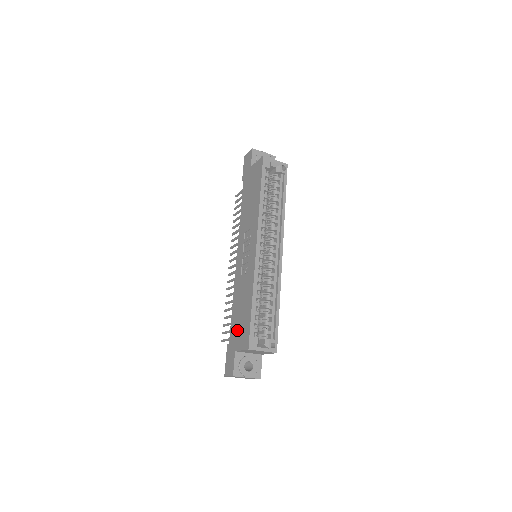
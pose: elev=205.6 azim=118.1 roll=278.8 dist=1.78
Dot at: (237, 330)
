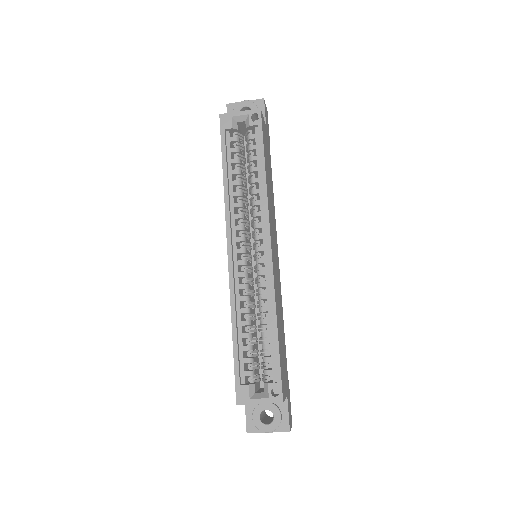
Dot at: occluded
